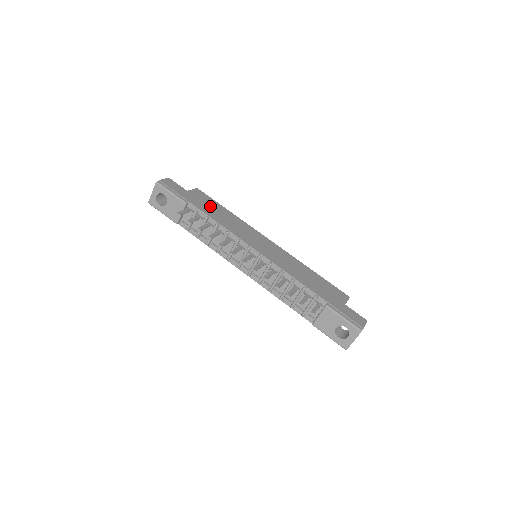
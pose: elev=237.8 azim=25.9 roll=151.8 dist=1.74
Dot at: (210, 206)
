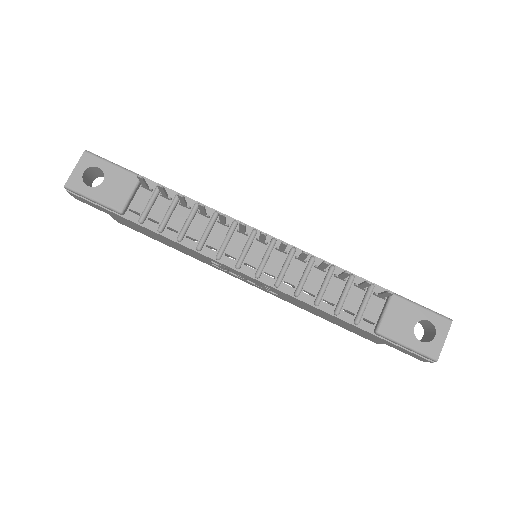
Dot at: occluded
